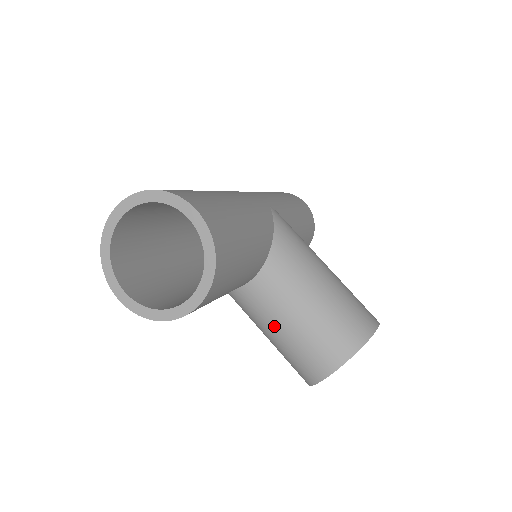
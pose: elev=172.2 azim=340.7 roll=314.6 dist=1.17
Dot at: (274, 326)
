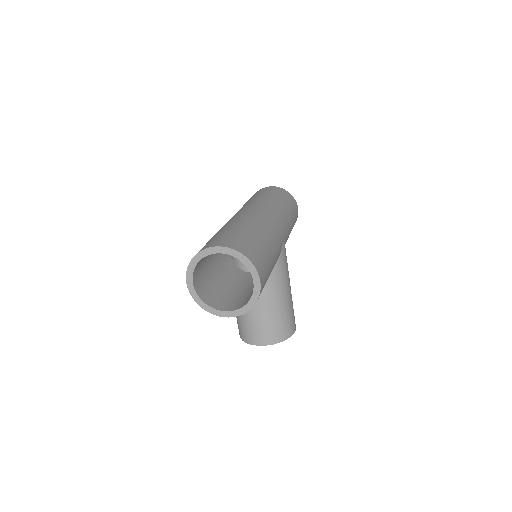
Dot at: occluded
